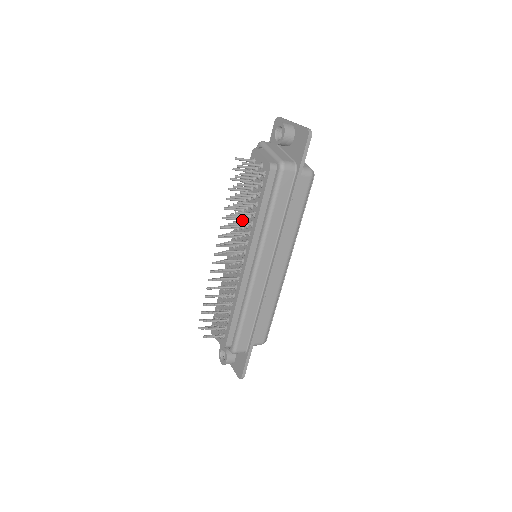
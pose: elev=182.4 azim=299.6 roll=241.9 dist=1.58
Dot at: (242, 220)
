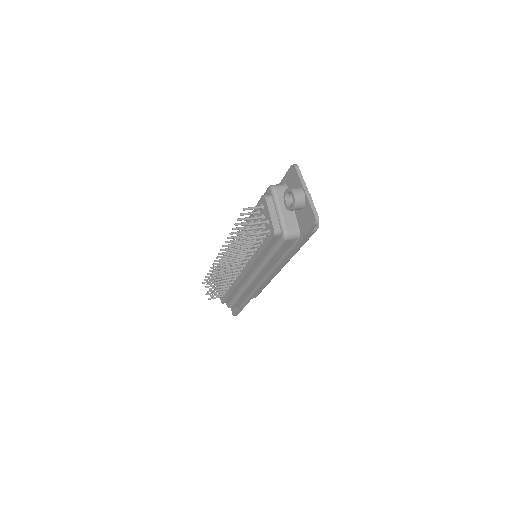
Dot at: occluded
